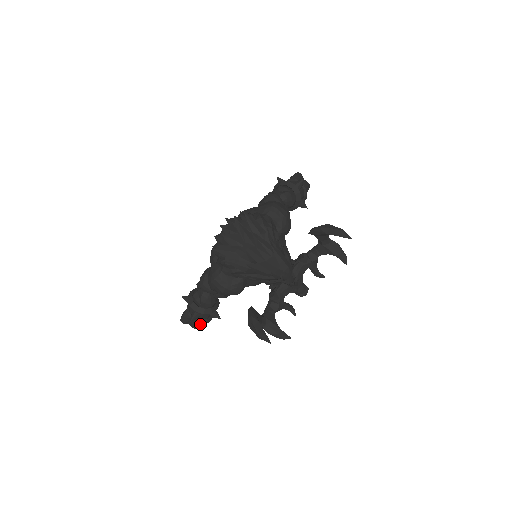
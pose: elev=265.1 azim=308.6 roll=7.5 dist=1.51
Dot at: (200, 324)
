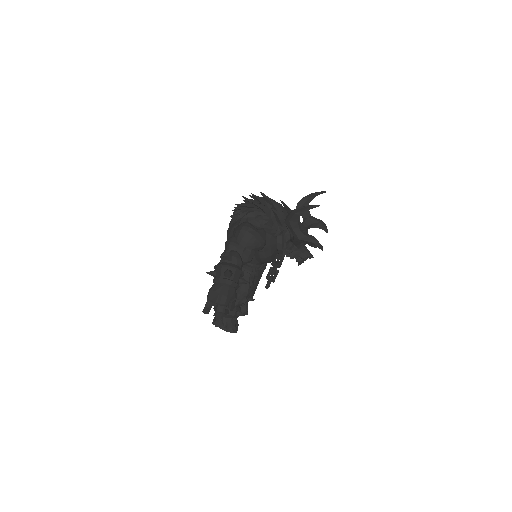
Dot at: (229, 297)
